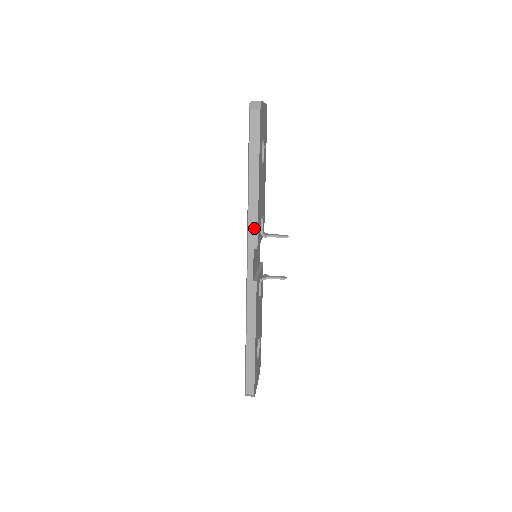
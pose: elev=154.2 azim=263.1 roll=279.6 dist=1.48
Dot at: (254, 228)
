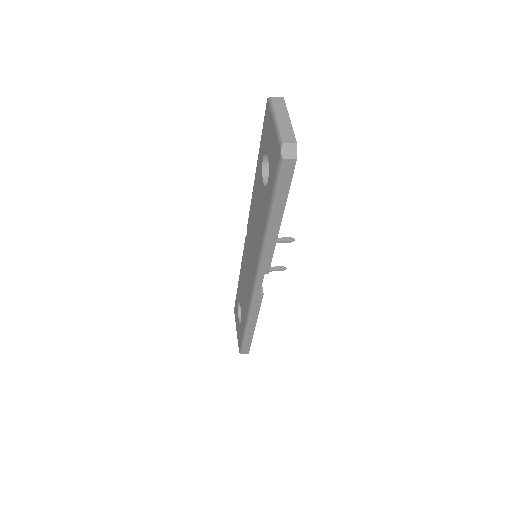
Dot at: (268, 260)
